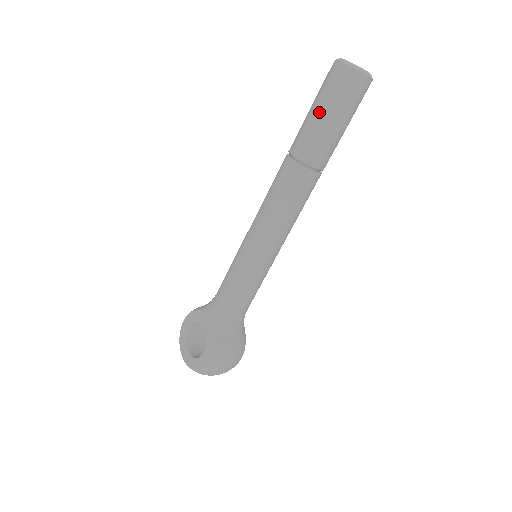
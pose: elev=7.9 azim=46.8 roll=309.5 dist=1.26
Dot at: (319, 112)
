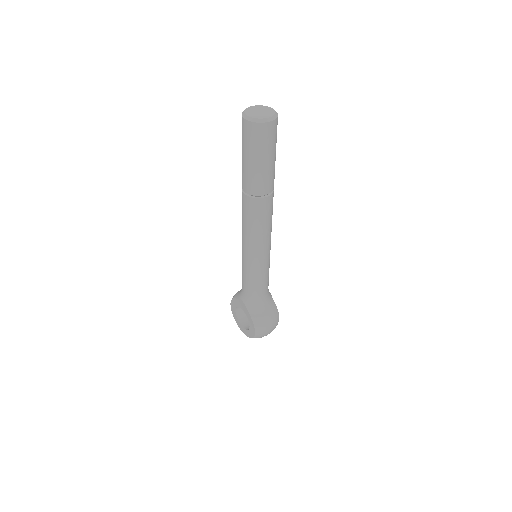
Dot at: (247, 159)
